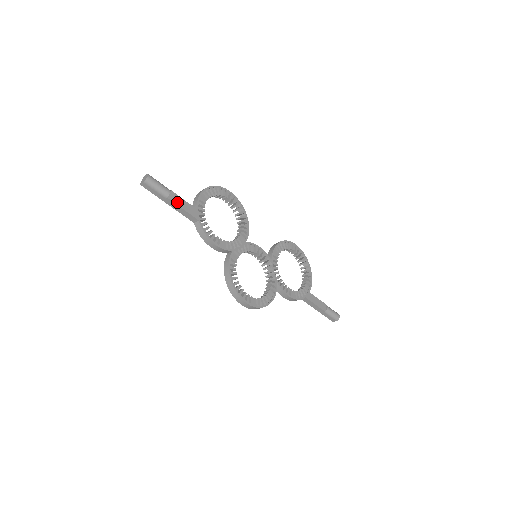
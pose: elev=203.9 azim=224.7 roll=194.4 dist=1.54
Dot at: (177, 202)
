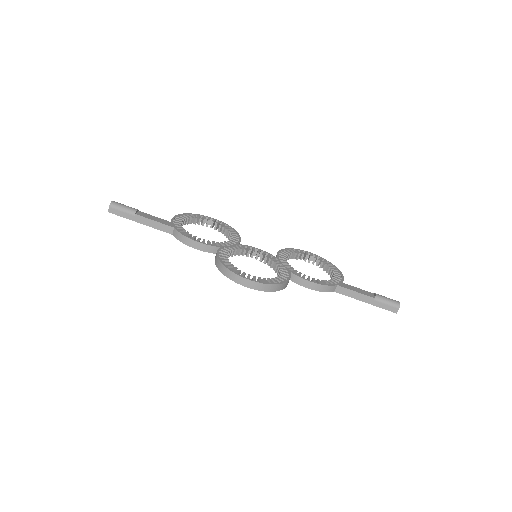
Dot at: (147, 217)
